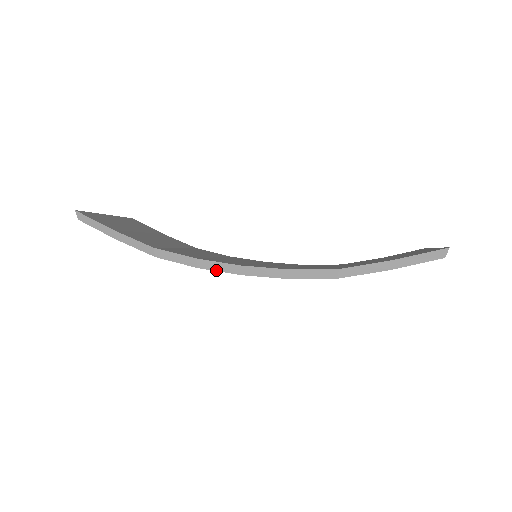
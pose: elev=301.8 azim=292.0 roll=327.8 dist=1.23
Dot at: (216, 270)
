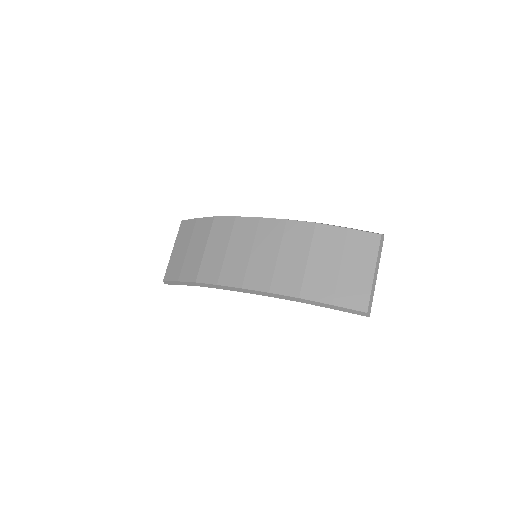
Dot at: (247, 217)
